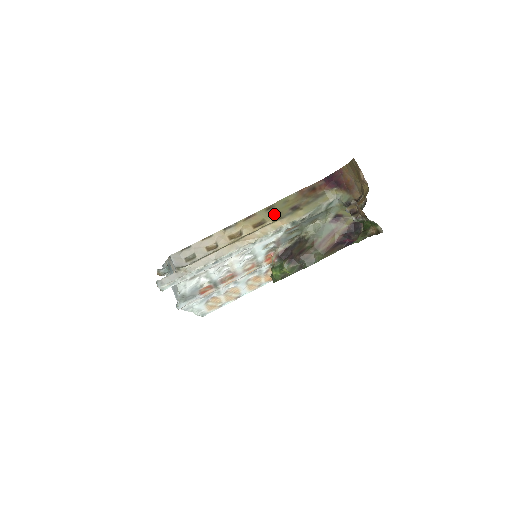
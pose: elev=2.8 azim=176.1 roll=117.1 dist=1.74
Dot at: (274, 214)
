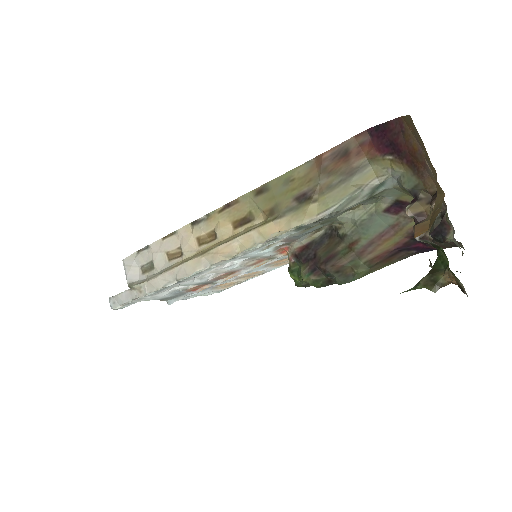
Dot at: (266, 206)
